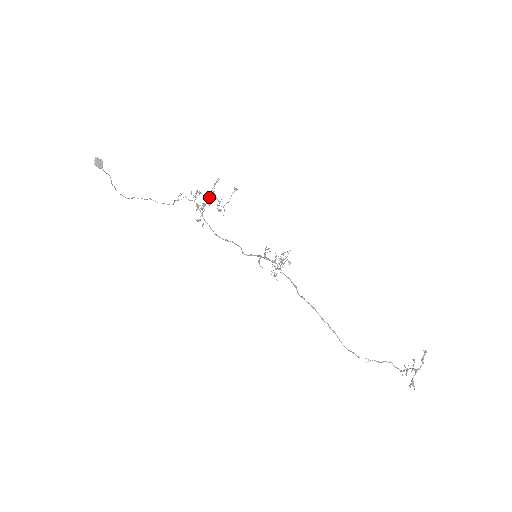
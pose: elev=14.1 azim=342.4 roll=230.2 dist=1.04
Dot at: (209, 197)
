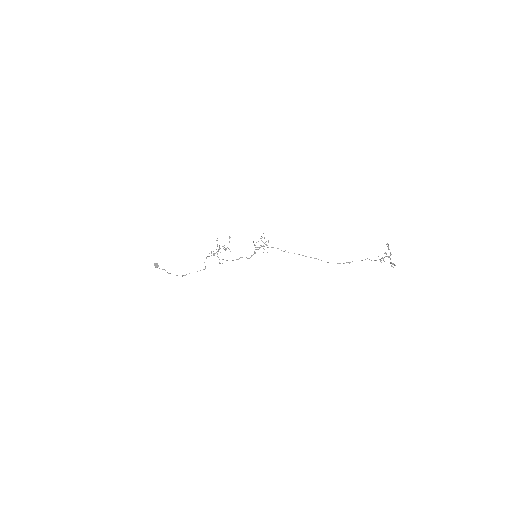
Dot at: occluded
